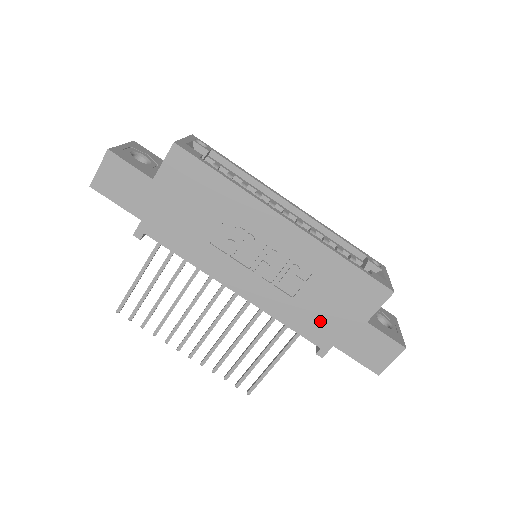
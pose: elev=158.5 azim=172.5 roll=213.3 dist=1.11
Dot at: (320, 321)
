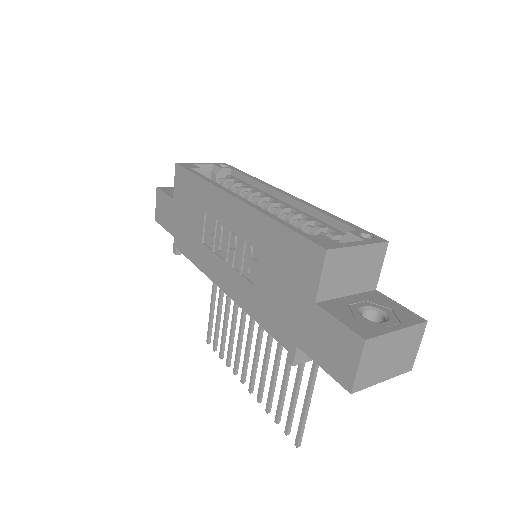
Dot at: (279, 311)
